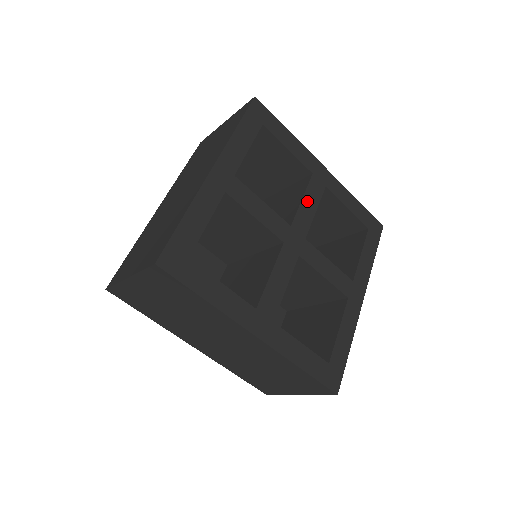
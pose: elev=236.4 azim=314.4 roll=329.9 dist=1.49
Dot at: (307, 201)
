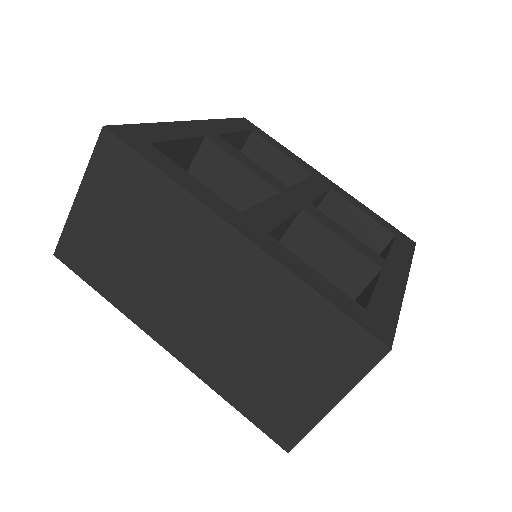
Dot at: (308, 185)
